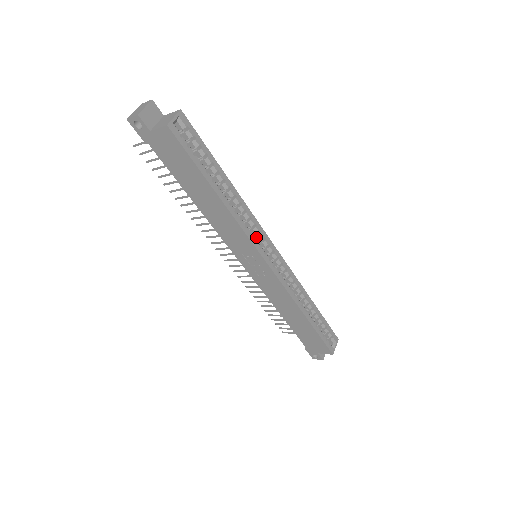
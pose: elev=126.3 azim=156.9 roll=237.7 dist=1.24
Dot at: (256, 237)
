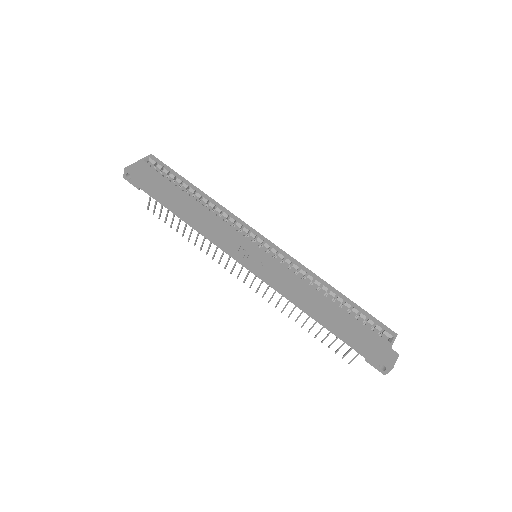
Dot at: (243, 232)
